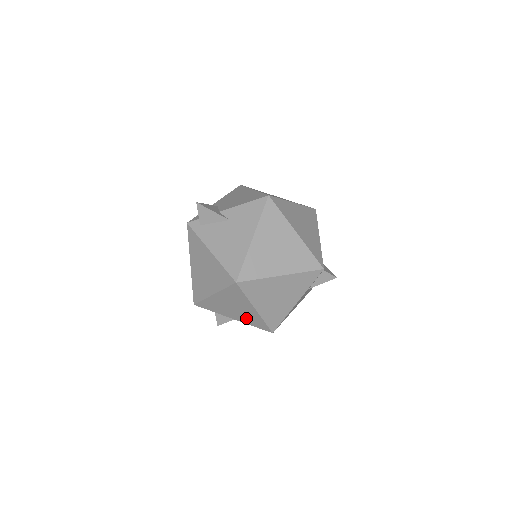
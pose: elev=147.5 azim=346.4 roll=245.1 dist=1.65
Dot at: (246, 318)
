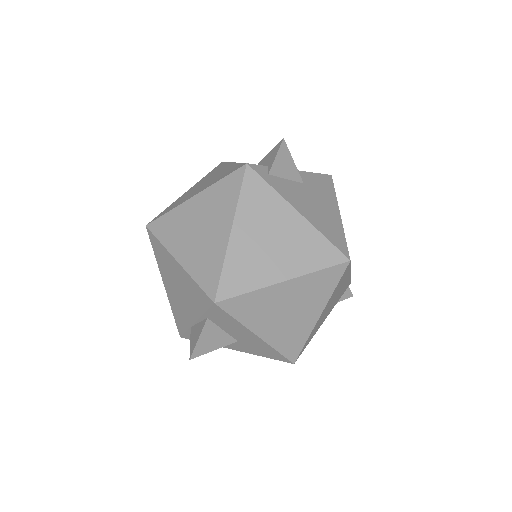
Dot at: (284, 334)
